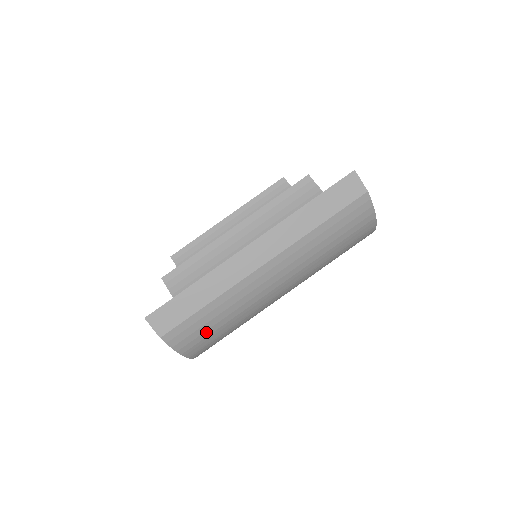
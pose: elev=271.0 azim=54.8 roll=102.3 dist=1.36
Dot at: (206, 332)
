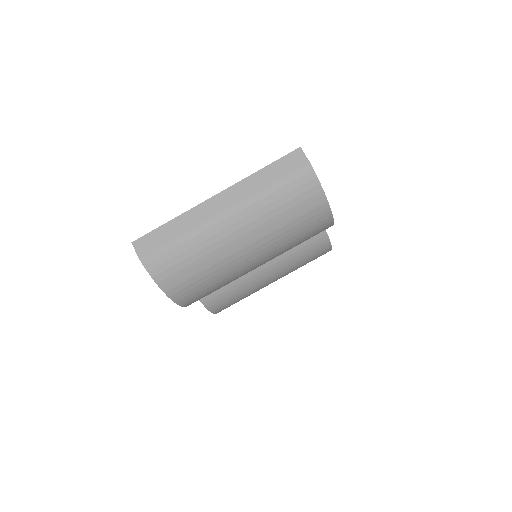
Dot at: (177, 266)
